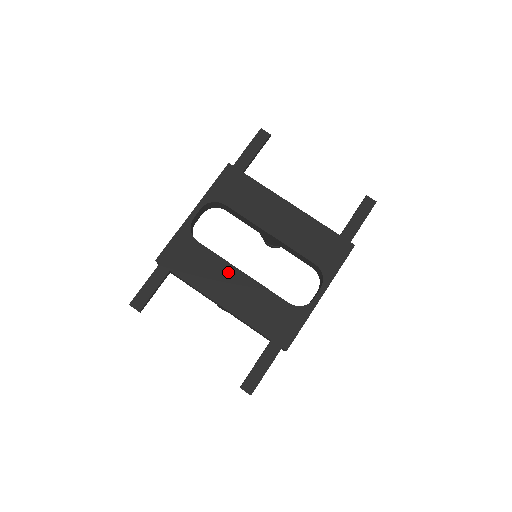
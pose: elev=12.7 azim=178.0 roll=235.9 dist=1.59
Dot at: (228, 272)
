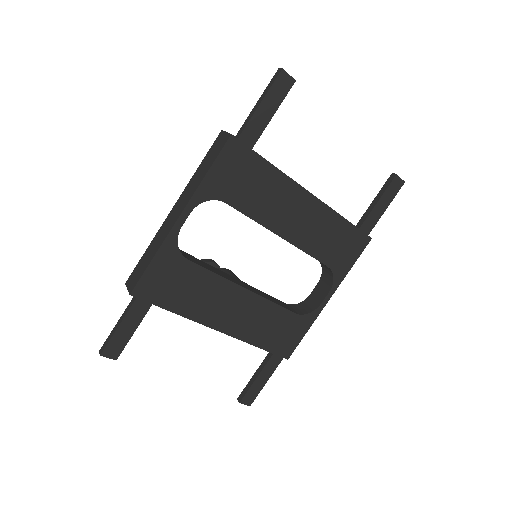
Dot at: (229, 292)
